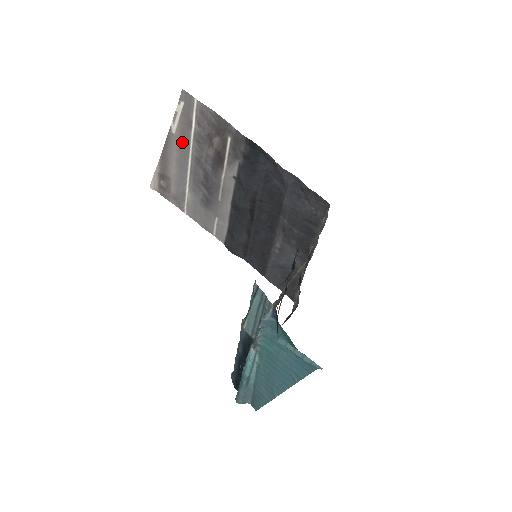
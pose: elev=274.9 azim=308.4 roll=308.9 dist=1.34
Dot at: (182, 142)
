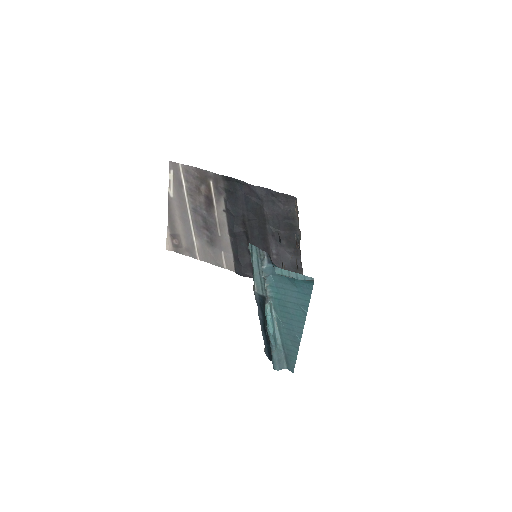
Dot at: (180, 201)
